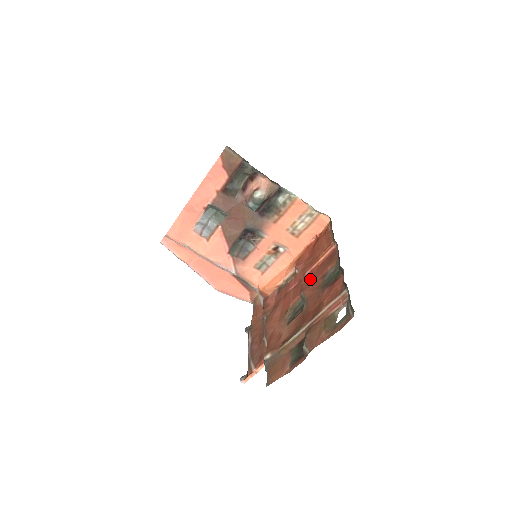
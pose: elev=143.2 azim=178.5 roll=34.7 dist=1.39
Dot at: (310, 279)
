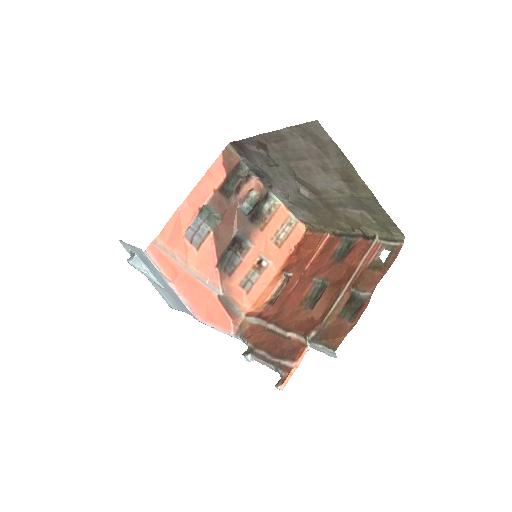
Dot at: (315, 268)
